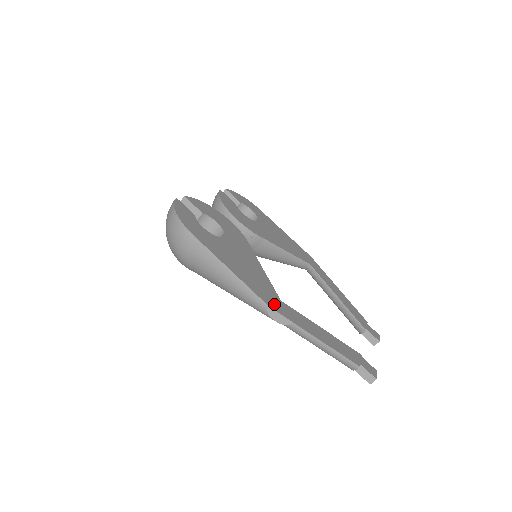
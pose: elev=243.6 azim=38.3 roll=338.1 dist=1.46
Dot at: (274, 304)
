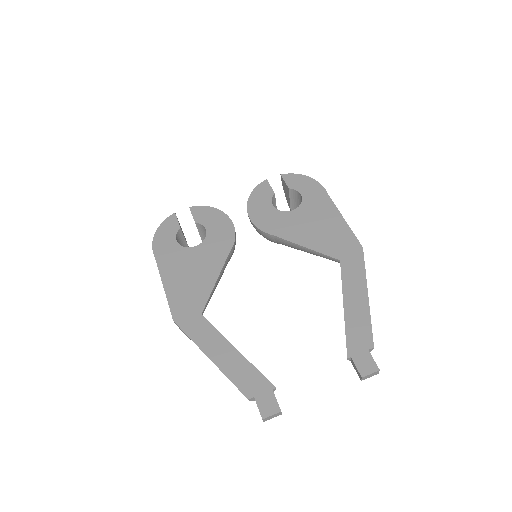
Dot at: (184, 318)
